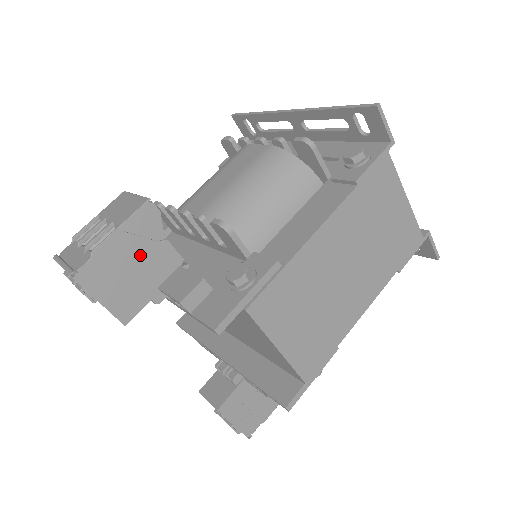
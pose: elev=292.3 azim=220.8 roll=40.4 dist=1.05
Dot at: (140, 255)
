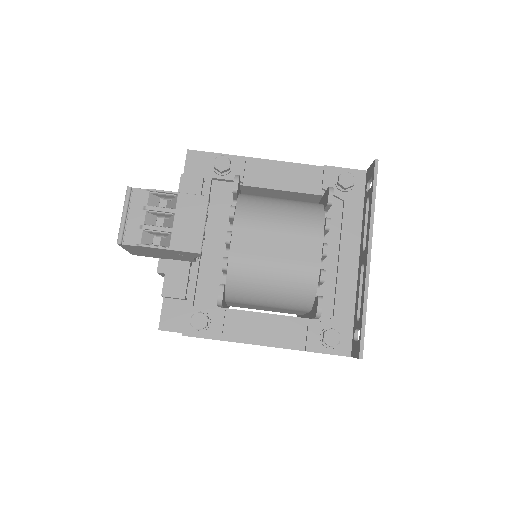
Dot at: (169, 254)
